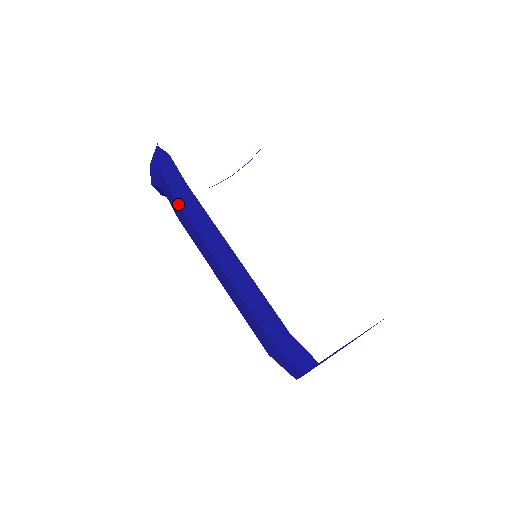
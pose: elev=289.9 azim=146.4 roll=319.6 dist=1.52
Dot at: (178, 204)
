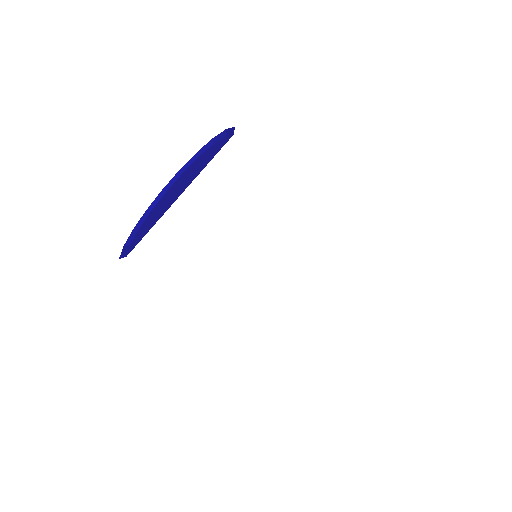
Dot at: occluded
